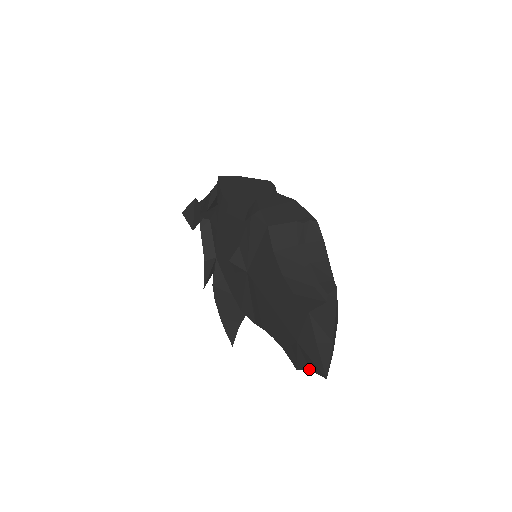
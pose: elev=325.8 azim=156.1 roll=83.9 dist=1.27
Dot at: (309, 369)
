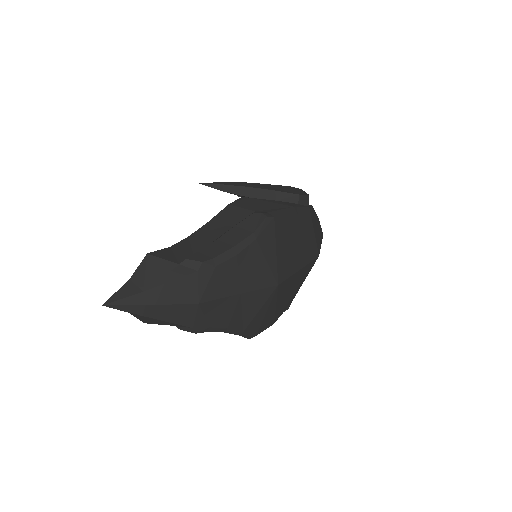
Dot at: occluded
